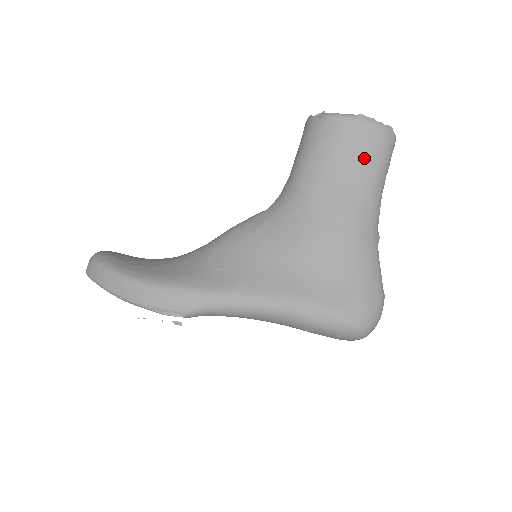
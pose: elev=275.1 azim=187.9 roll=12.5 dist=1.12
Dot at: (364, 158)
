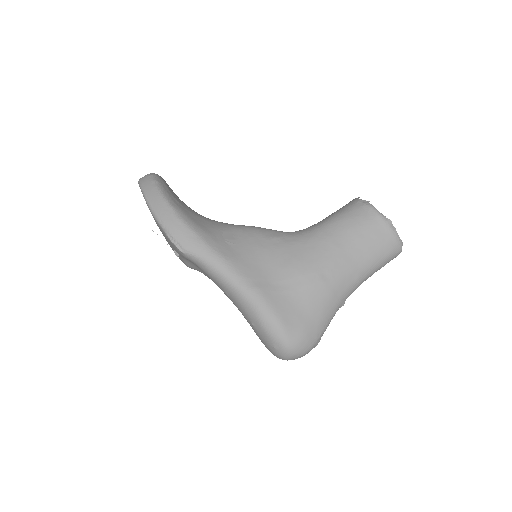
Dot at: (372, 247)
